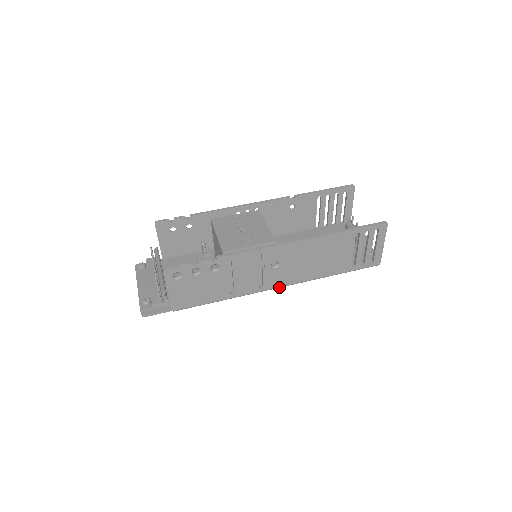
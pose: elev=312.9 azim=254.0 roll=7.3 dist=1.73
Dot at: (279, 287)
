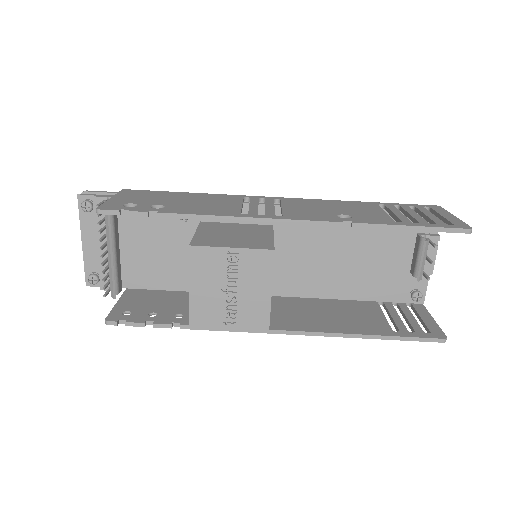
Dot at: occluded
